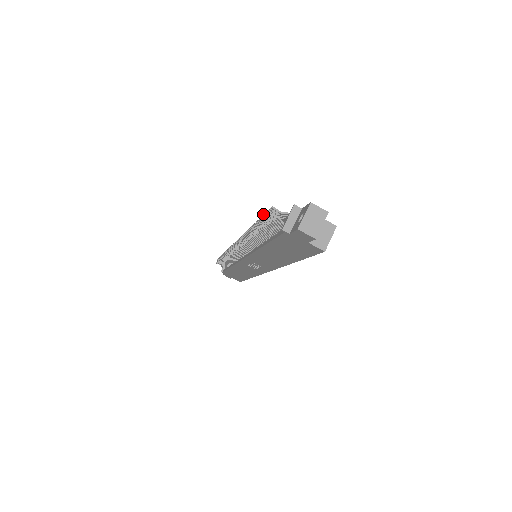
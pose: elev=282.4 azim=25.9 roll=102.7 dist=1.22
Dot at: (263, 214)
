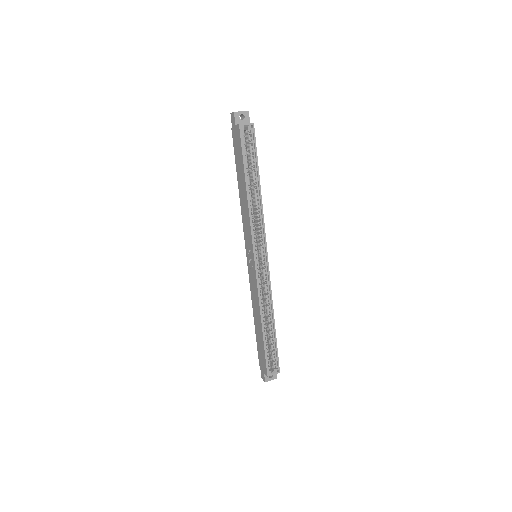
Dot at: occluded
